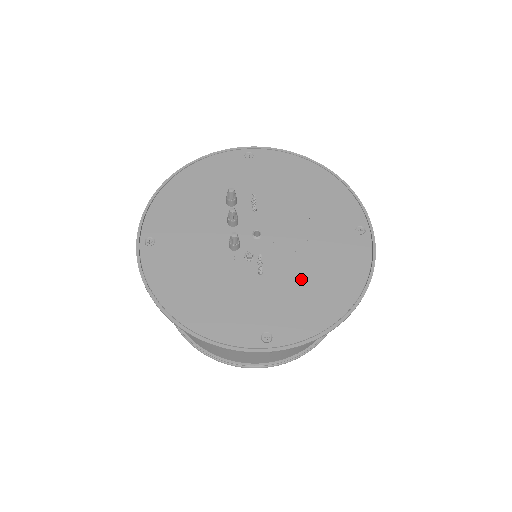
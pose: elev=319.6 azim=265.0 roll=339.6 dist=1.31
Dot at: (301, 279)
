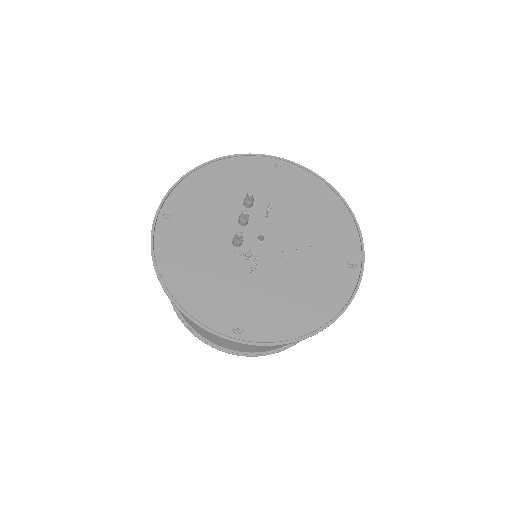
Dot at: (285, 290)
